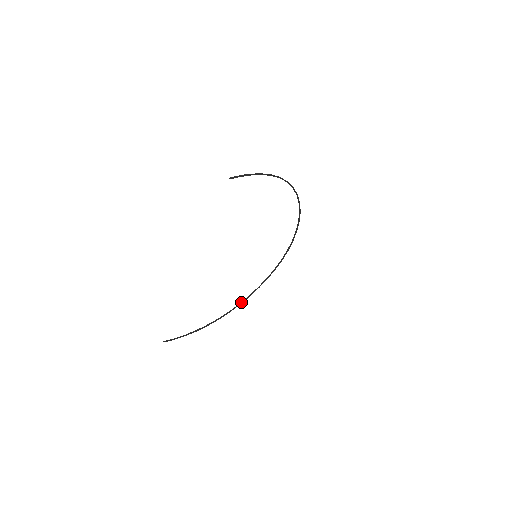
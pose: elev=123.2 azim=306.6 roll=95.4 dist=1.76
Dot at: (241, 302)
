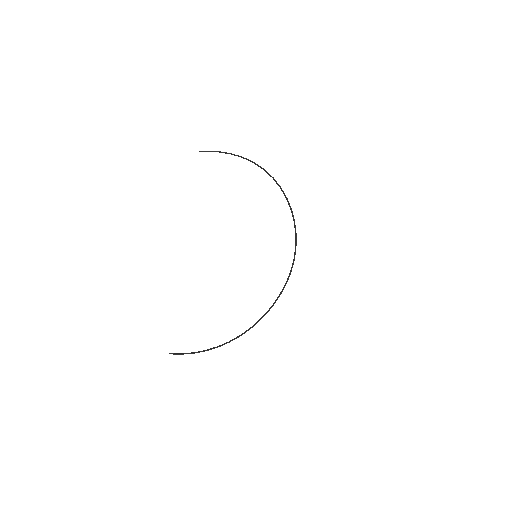
Dot at: (257, 322)
